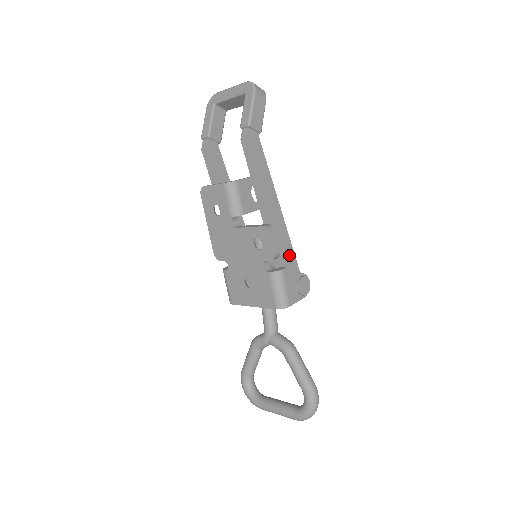
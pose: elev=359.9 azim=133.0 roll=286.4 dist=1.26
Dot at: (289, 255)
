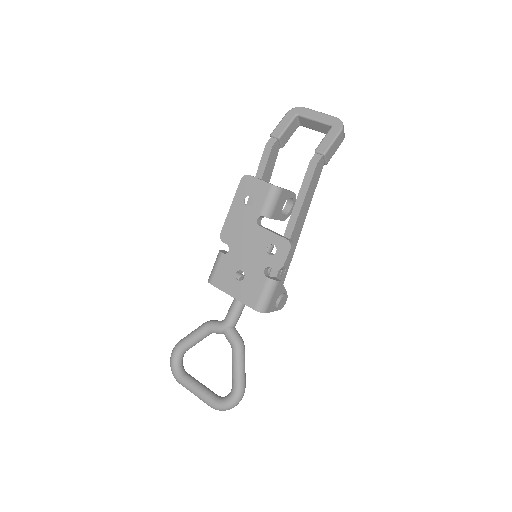
Dot at: (285, 271)
